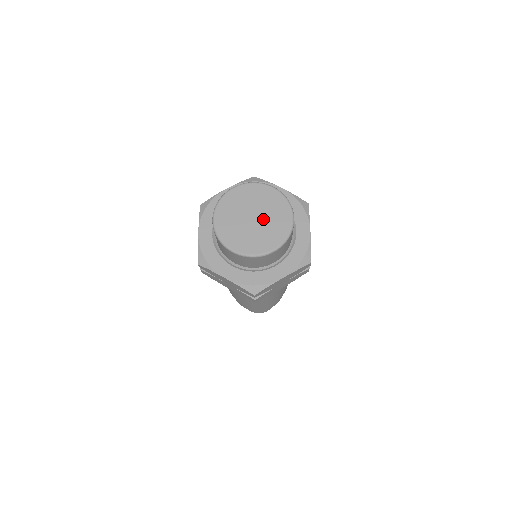
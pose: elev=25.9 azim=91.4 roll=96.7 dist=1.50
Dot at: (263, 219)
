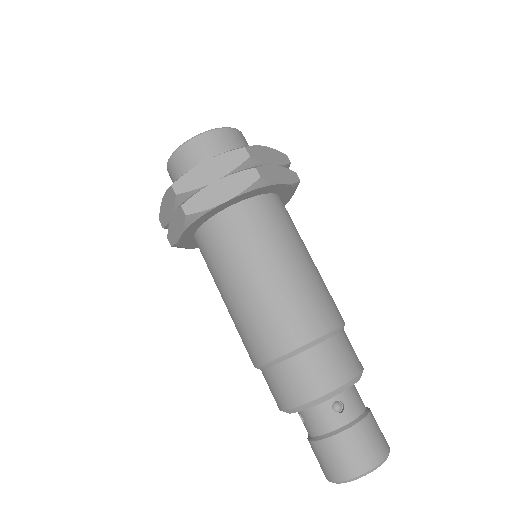
Dot at: occluded
